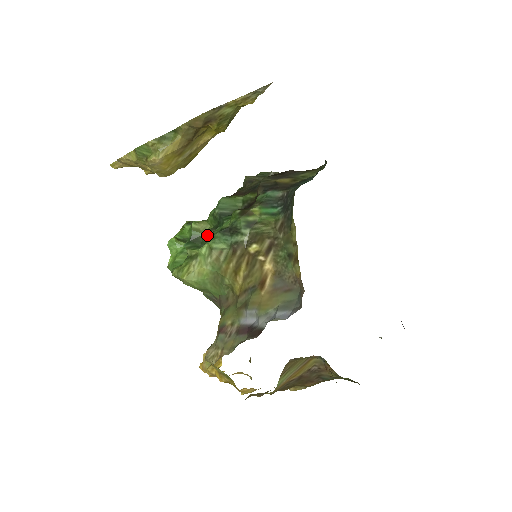
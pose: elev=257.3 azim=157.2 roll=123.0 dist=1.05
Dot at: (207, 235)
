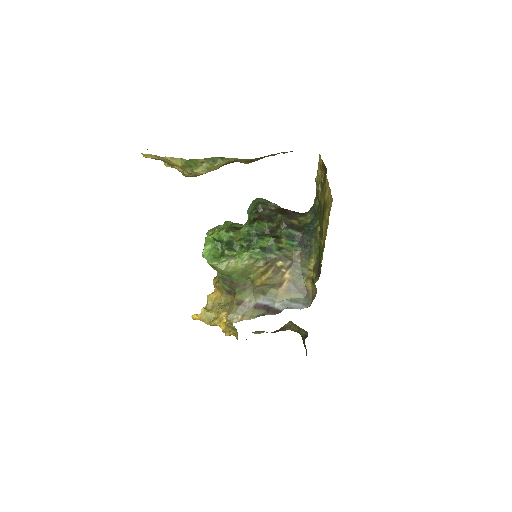
Dot at: (243, 245)
